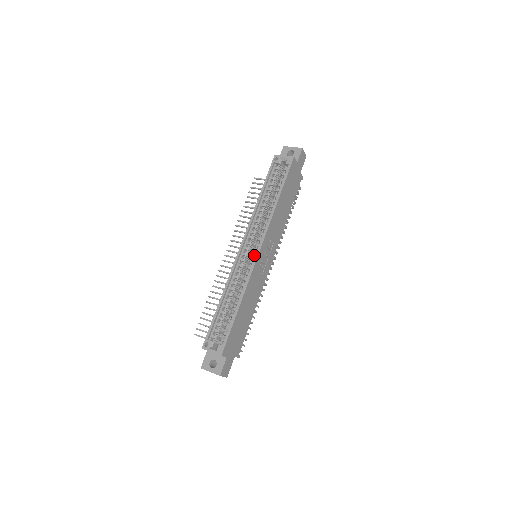
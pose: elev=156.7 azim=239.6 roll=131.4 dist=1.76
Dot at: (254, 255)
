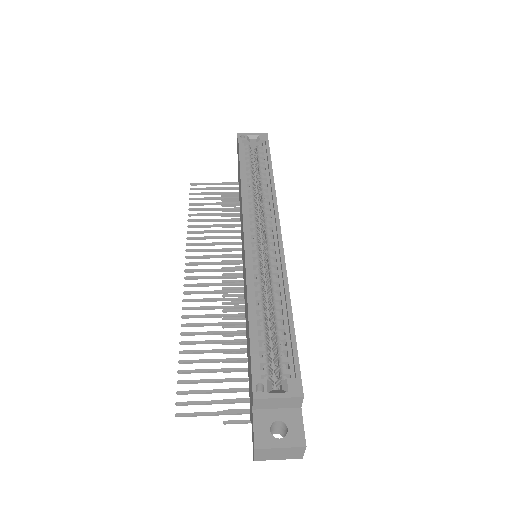
Dot at: occluded
